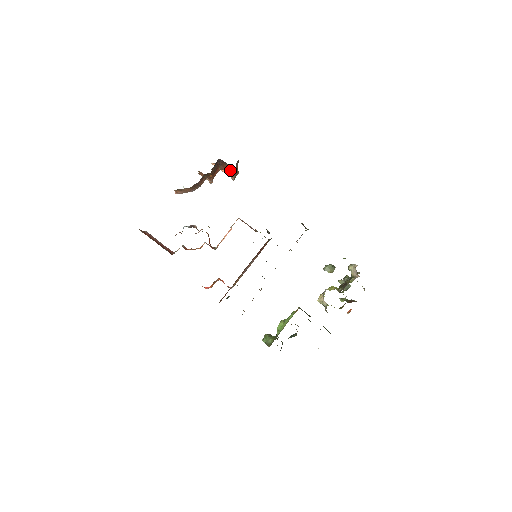
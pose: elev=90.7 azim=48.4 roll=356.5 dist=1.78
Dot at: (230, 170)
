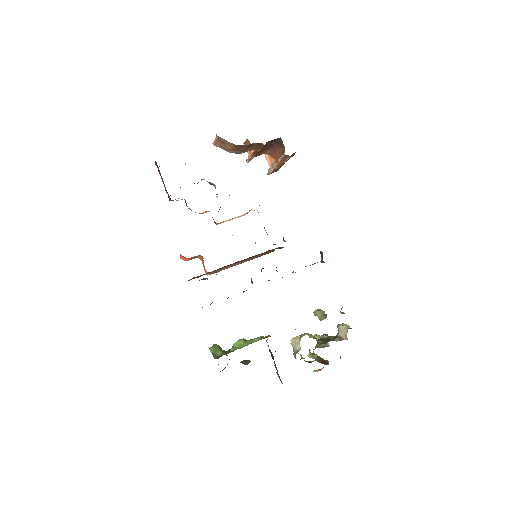
Dot at: (282, 156)
